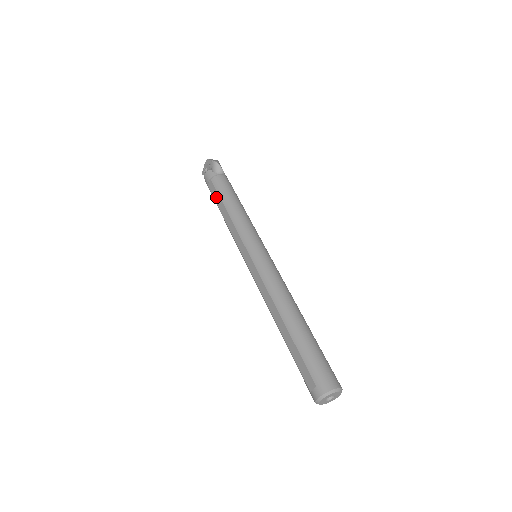
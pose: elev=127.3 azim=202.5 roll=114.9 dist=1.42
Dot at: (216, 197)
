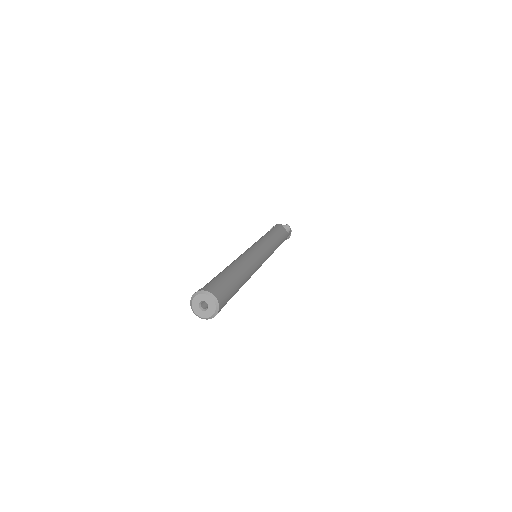
Dot at: (268, 231)
